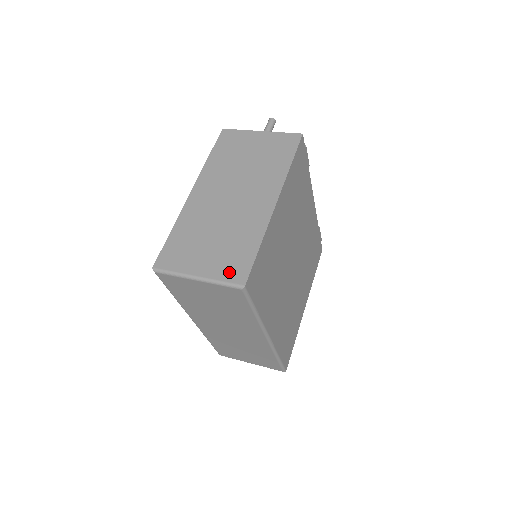
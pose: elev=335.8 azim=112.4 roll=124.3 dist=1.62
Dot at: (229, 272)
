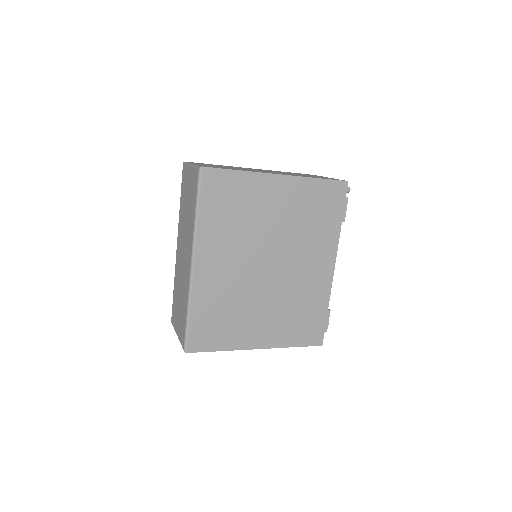
Dot at: (207, 166)
